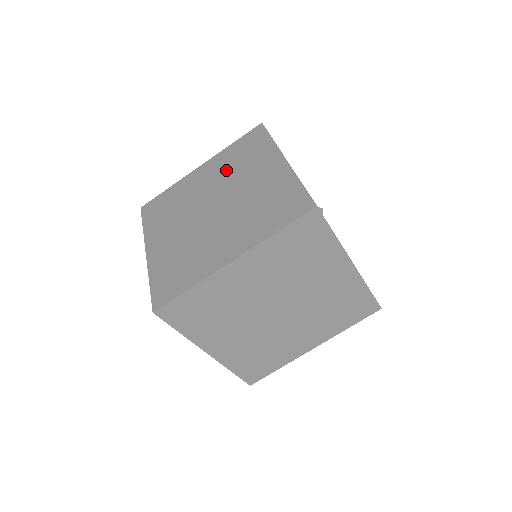
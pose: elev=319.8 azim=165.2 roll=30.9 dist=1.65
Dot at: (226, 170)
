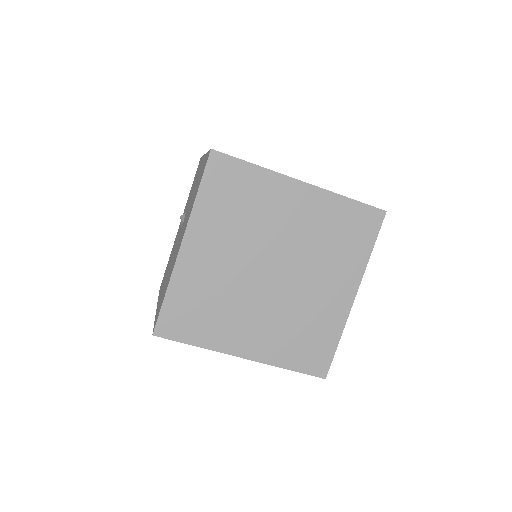
Dot at: (315, 235)
